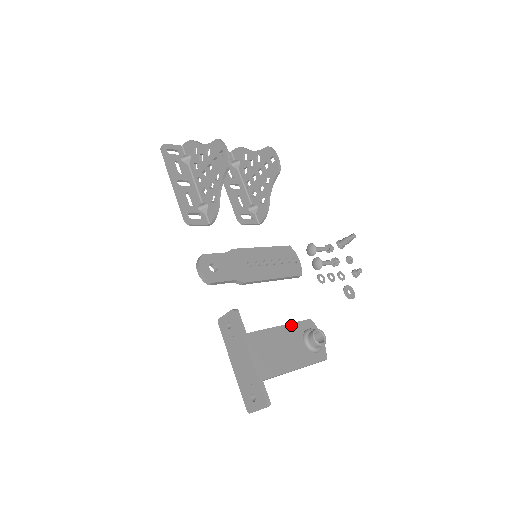
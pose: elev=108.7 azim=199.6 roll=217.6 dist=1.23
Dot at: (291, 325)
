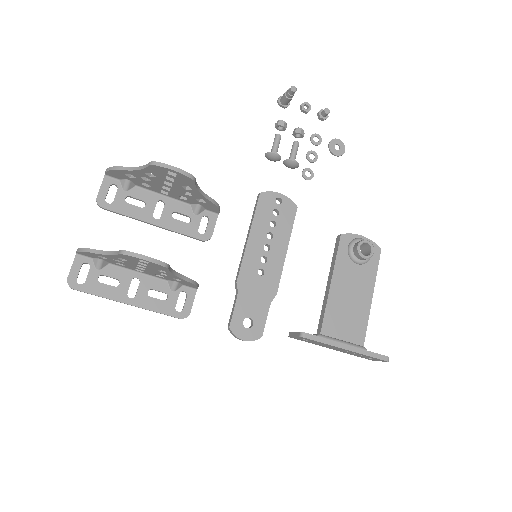
Dot at: (336, 266)
